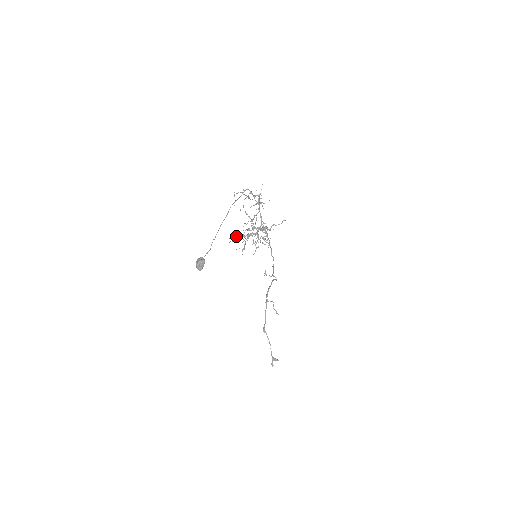
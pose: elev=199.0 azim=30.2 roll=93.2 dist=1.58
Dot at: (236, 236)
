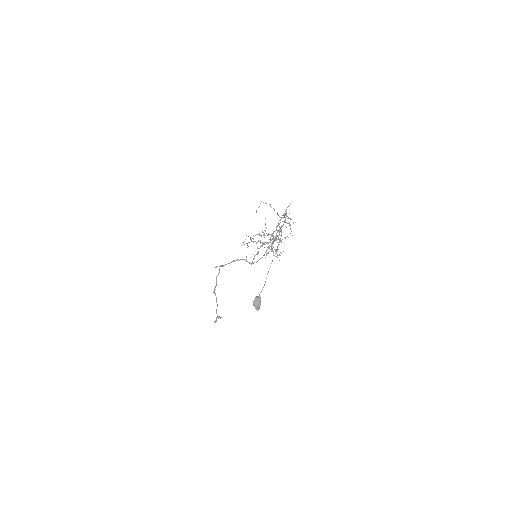
Dot at: occluded
